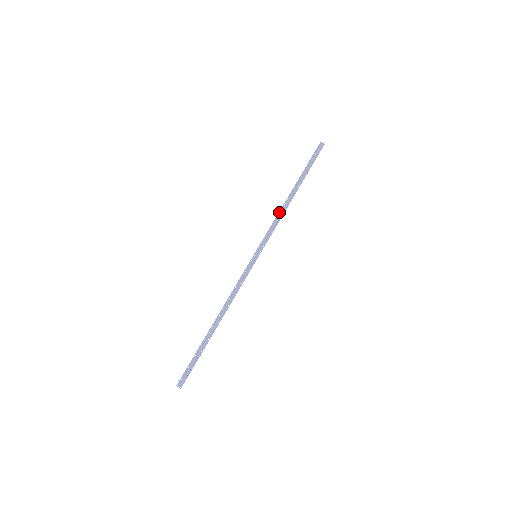
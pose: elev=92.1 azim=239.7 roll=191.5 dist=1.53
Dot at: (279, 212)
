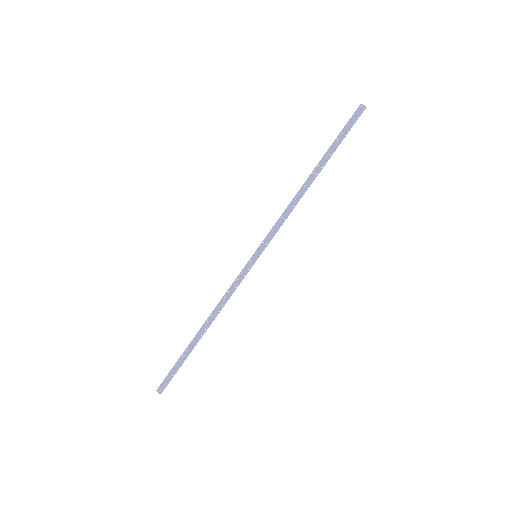
Dot at: (291, 202)
